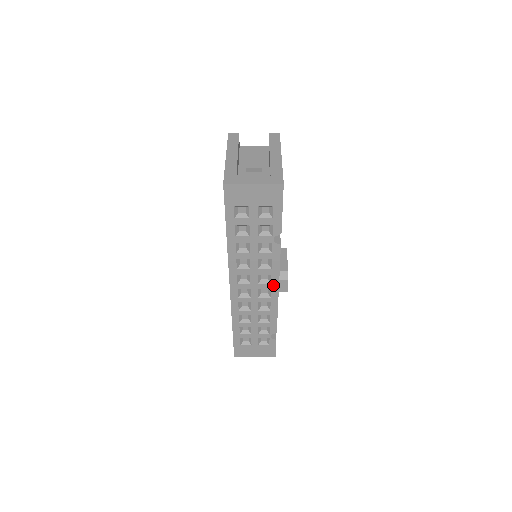
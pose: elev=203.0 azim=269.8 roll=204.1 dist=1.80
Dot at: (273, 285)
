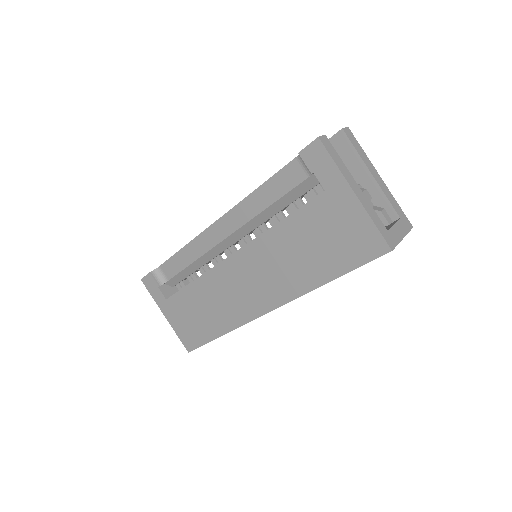
Dot at: occluded
